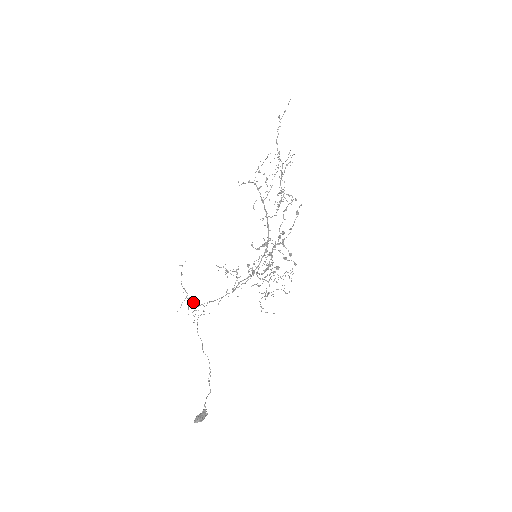
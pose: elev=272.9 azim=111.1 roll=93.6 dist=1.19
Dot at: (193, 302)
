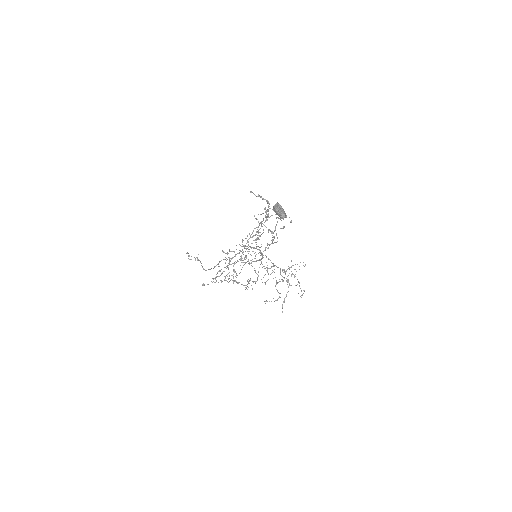
Dot at: (210, 269)
